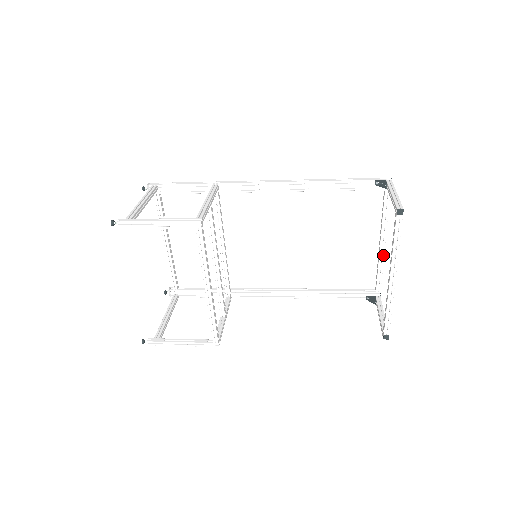
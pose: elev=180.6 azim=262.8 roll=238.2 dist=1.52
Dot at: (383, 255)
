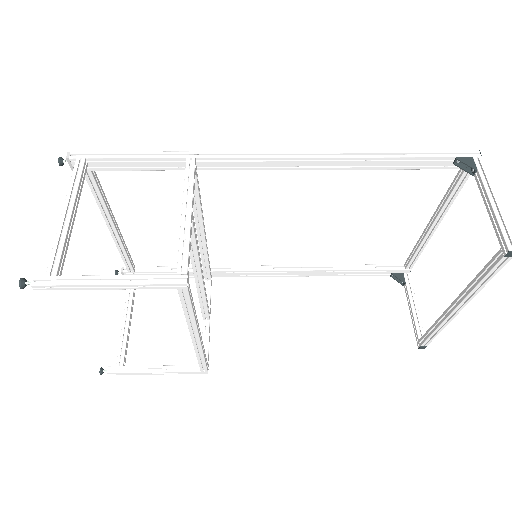
Dot at: (430, 237)
